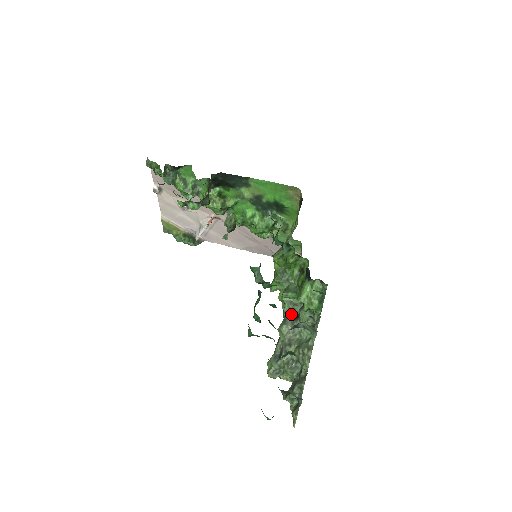
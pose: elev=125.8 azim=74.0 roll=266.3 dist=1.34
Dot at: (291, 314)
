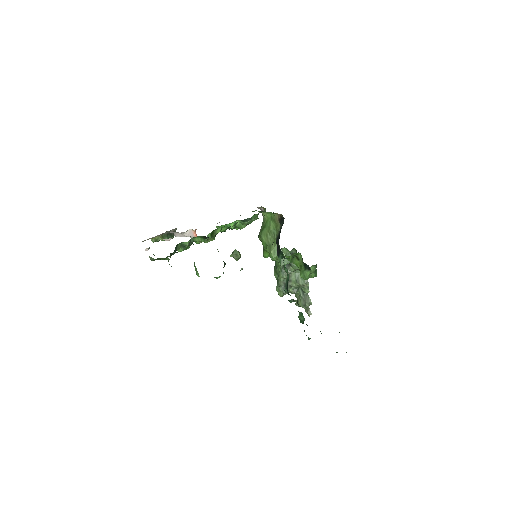
Dot at: occluded
